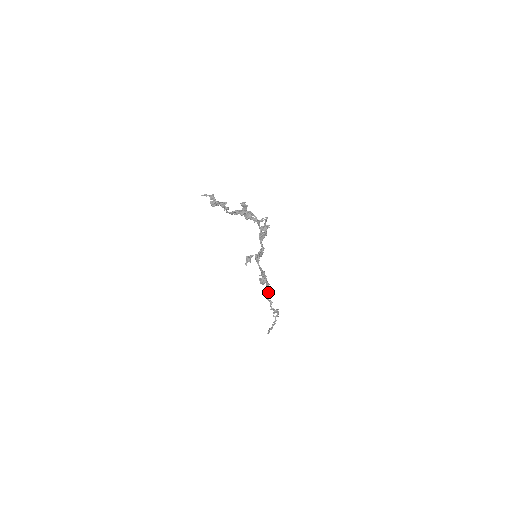
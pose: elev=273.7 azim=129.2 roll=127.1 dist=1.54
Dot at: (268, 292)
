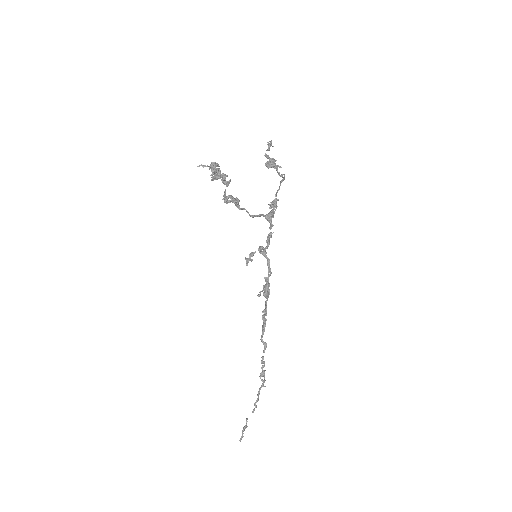
Dot at: (265, 322)
